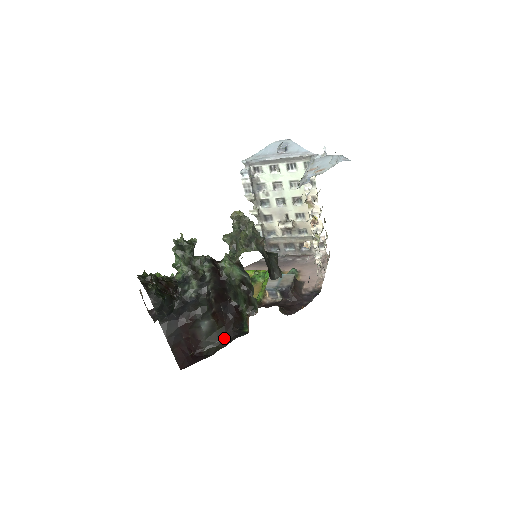
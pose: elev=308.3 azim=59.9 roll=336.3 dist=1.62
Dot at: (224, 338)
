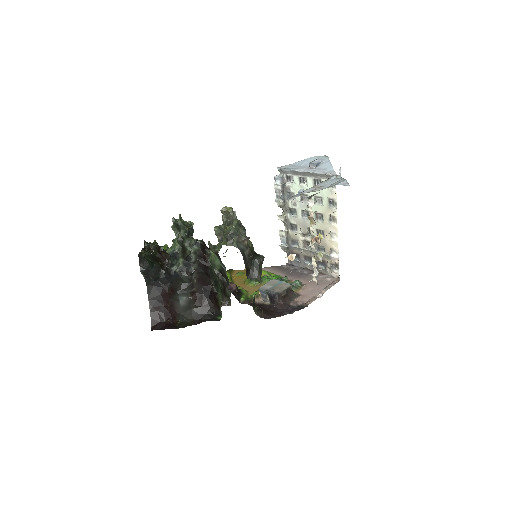
Dot at: (197, 317)
